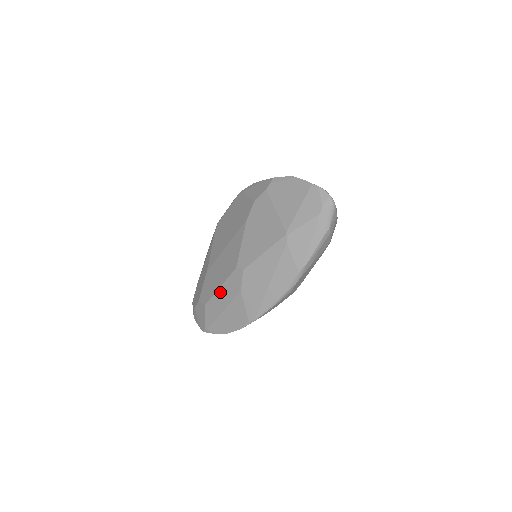
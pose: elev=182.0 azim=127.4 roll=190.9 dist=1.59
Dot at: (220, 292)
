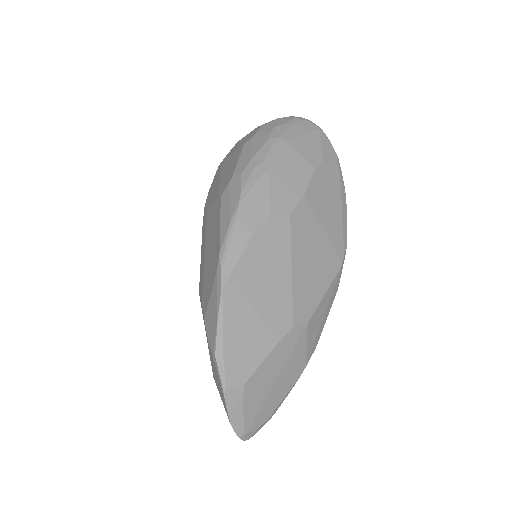
Dot at: occluded
